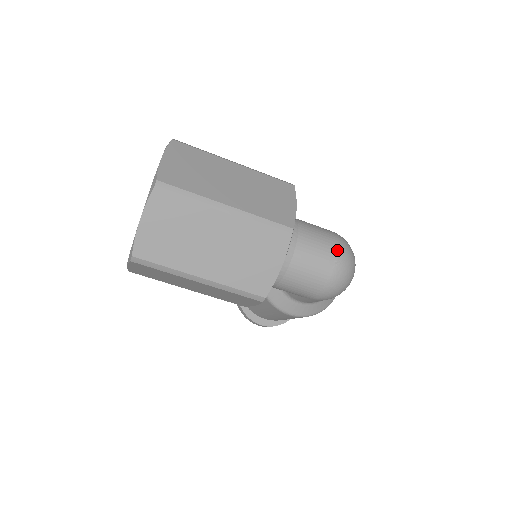
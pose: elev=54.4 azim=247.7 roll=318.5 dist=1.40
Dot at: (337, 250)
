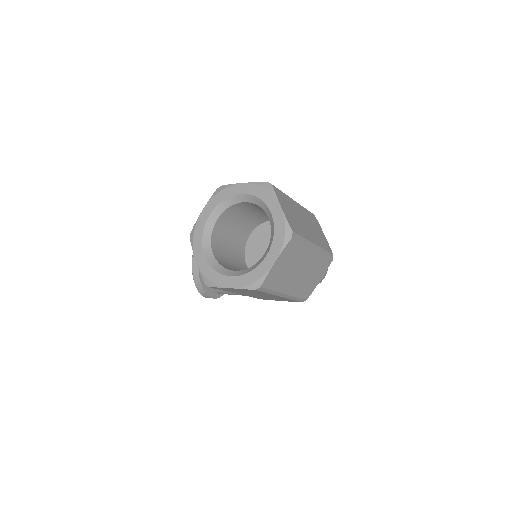
Dot at: occluded
